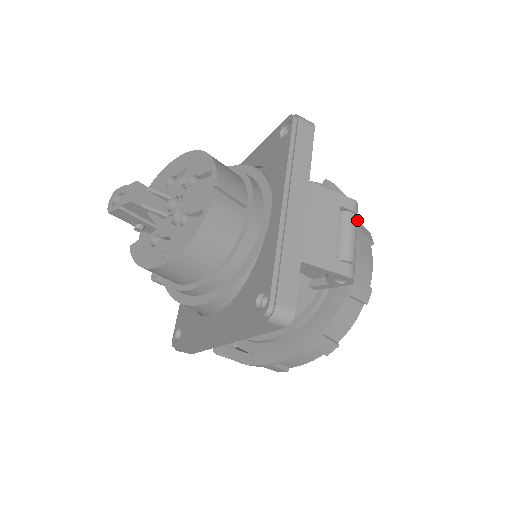
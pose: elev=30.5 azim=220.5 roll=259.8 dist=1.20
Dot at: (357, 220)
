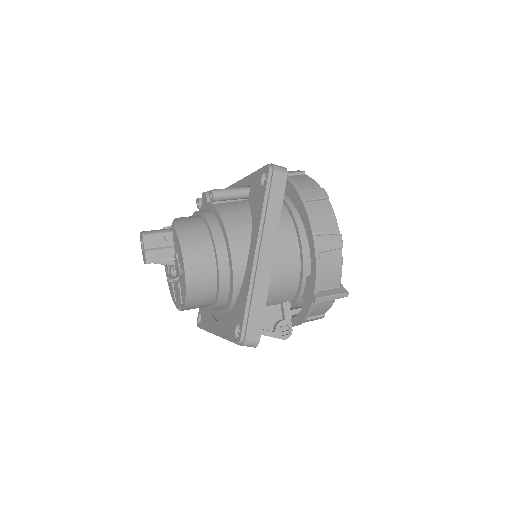
Dot at: (322, 311)
